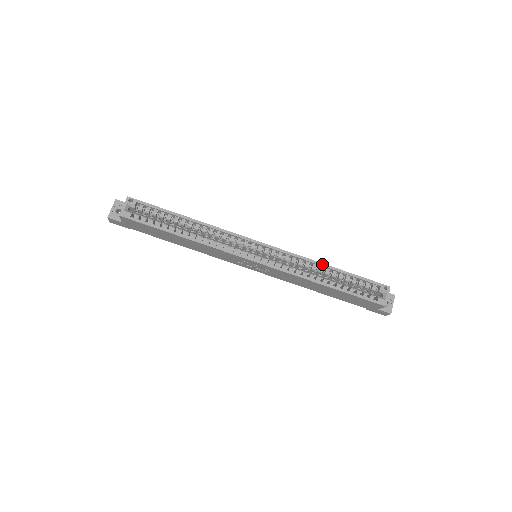
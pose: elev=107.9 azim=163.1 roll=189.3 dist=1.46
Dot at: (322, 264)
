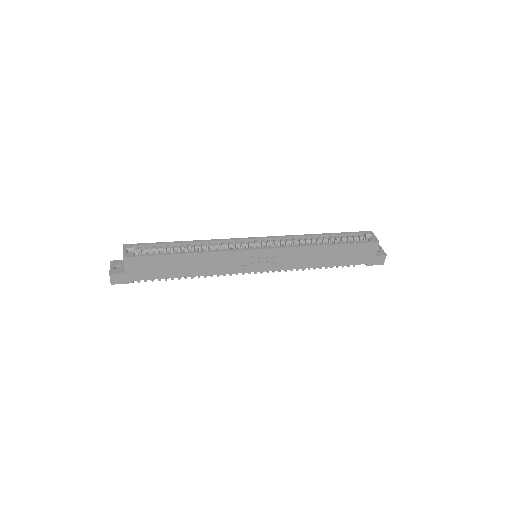
Dot at: (312, 235)
